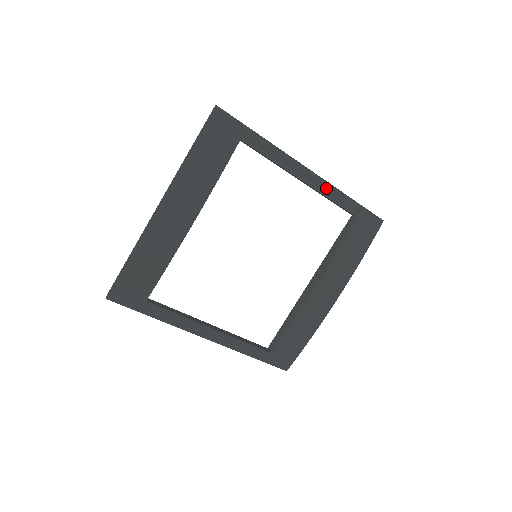
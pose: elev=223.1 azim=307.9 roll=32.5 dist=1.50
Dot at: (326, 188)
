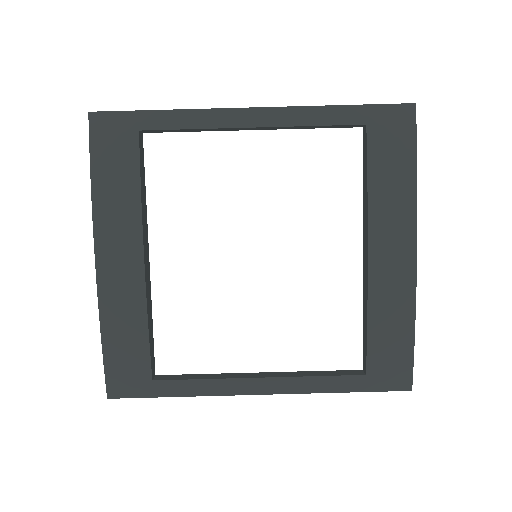
Dot at: (291, 115)
